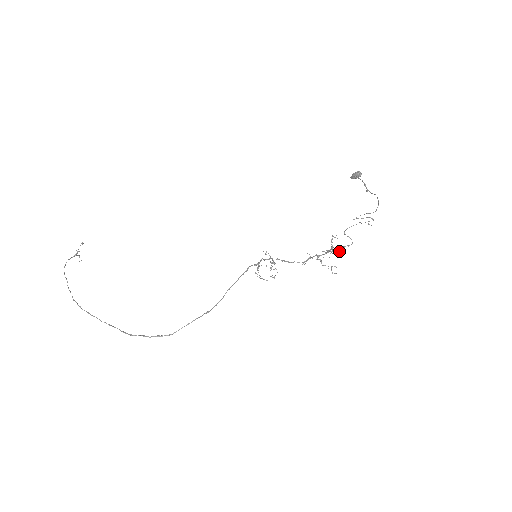
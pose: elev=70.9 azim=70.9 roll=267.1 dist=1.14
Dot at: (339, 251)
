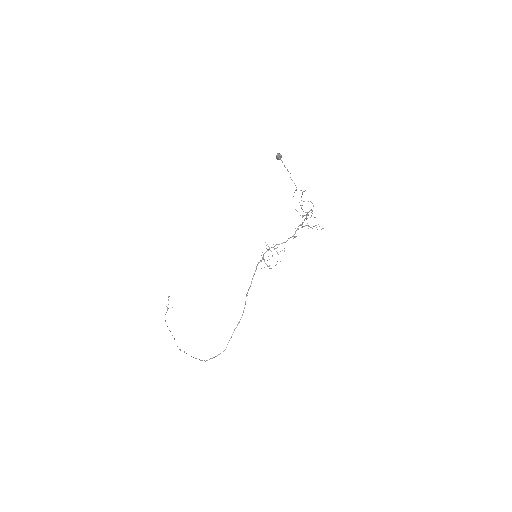
Dot at: (312, 213)
